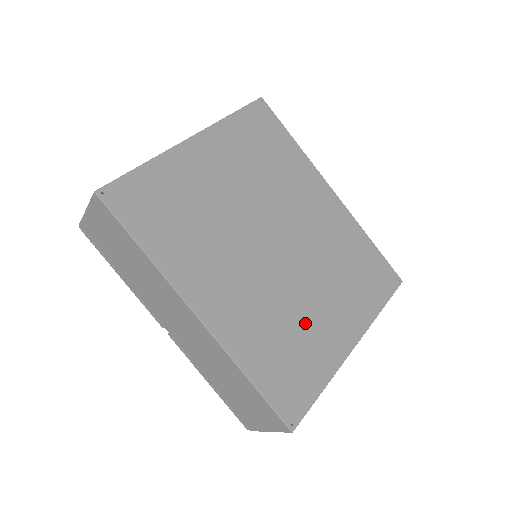
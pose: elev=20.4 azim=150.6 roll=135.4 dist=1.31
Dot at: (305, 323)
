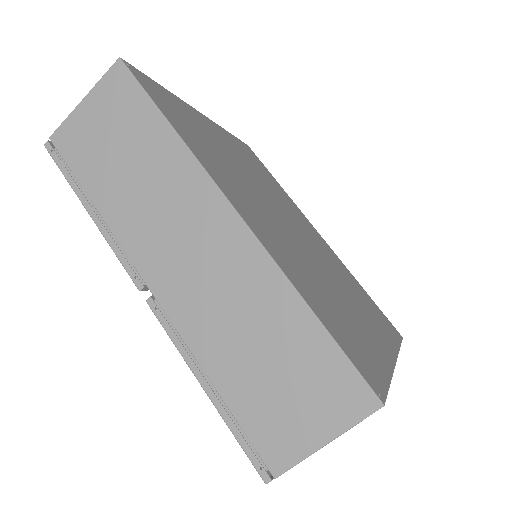
Dot at: (343, 304)
